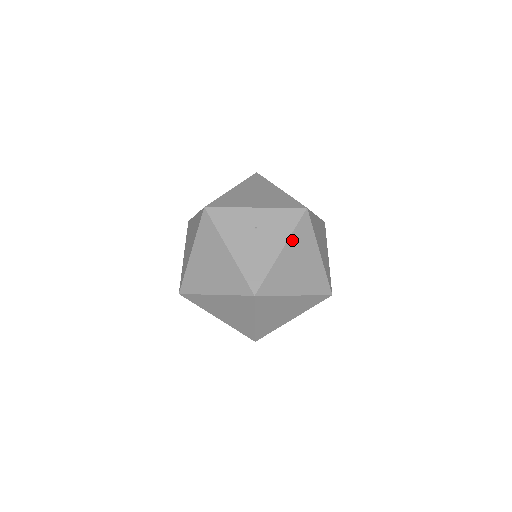
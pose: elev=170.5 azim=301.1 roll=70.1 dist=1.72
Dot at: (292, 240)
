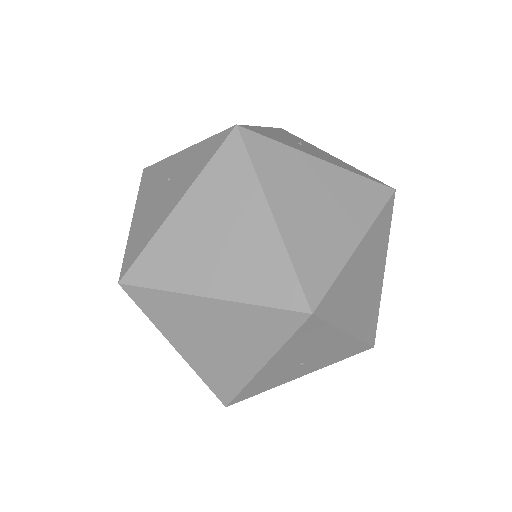
Dot at: (201, 186)
